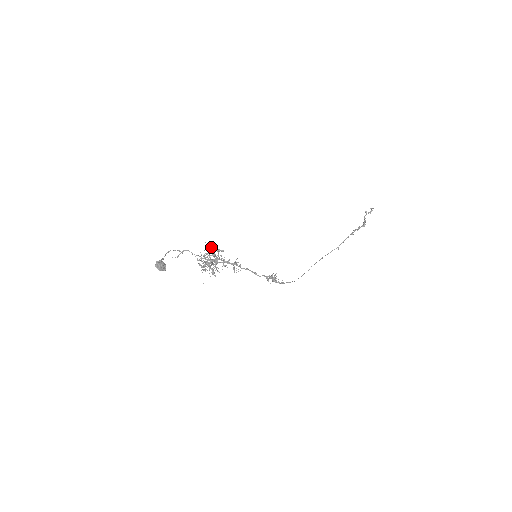
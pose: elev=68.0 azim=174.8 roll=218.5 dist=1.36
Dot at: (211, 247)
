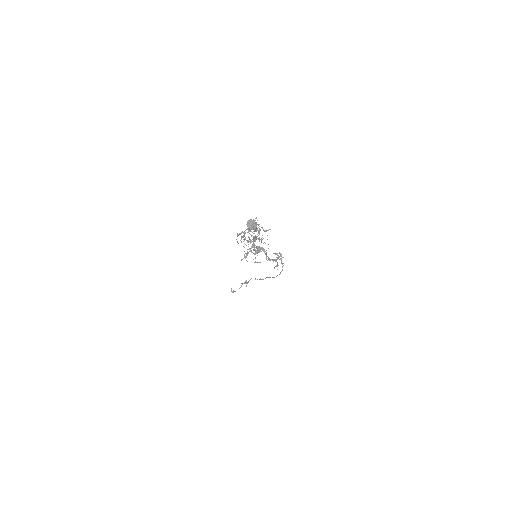
Dot at: (243, 233)
